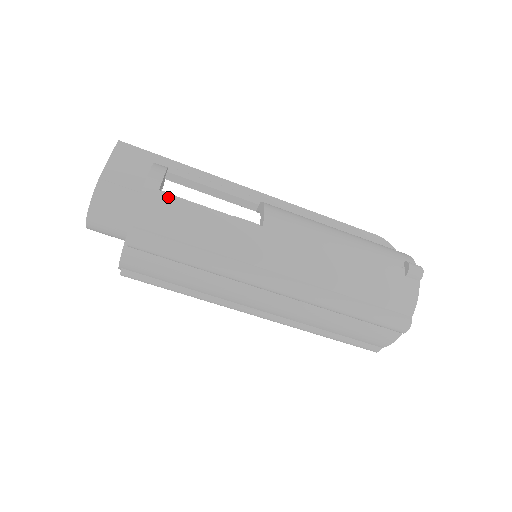
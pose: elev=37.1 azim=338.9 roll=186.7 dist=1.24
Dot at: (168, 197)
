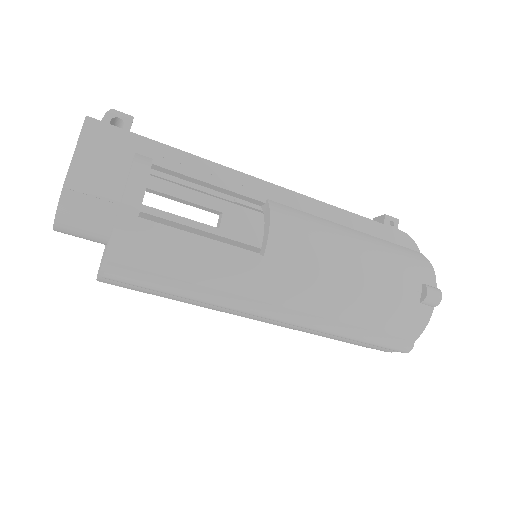
Dot at: (149, 227)
